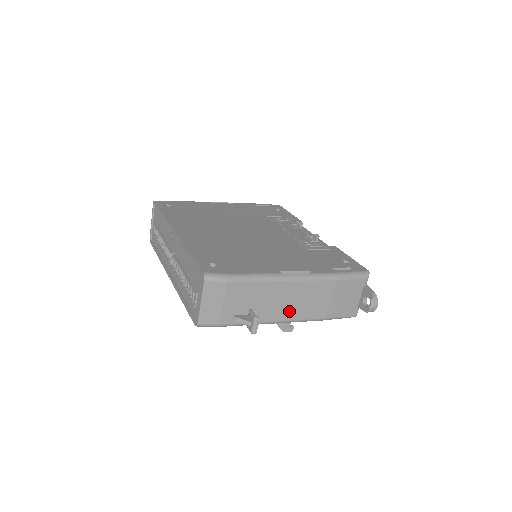
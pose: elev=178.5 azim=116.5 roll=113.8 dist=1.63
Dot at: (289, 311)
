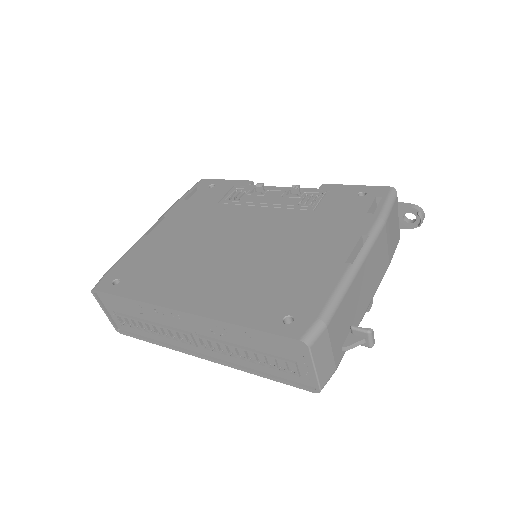
Dot at: (370, 291)
